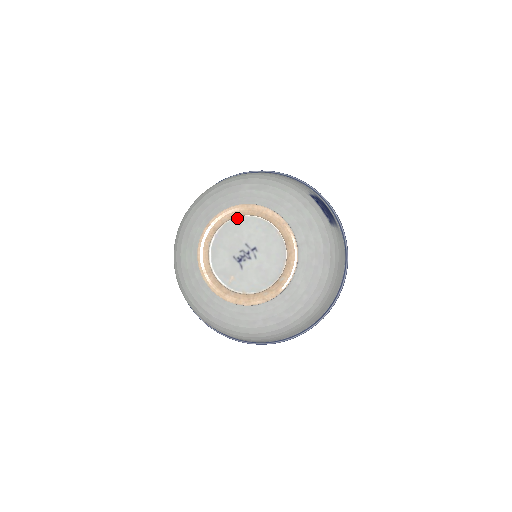
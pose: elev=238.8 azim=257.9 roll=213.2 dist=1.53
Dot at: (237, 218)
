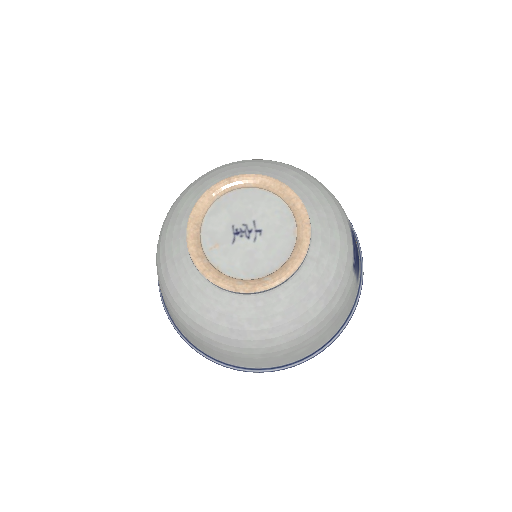
Dot at: (263, 190)
